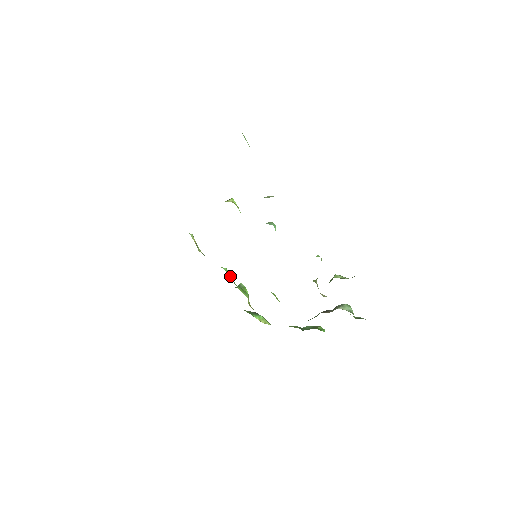
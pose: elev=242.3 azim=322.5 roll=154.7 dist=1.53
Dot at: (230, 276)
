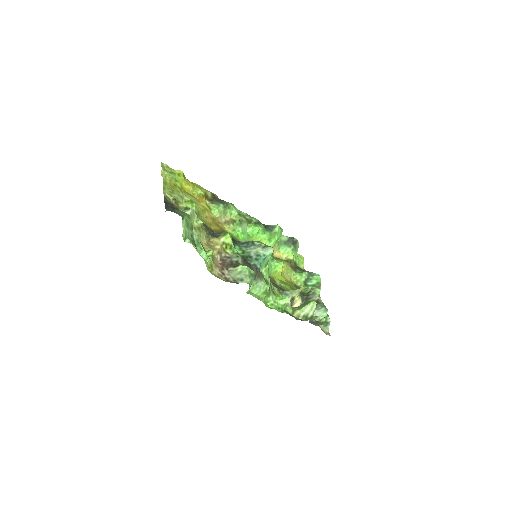
Dot at: (253, 235)
